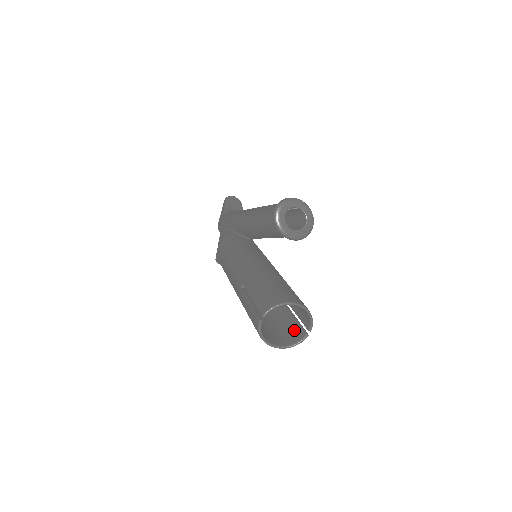
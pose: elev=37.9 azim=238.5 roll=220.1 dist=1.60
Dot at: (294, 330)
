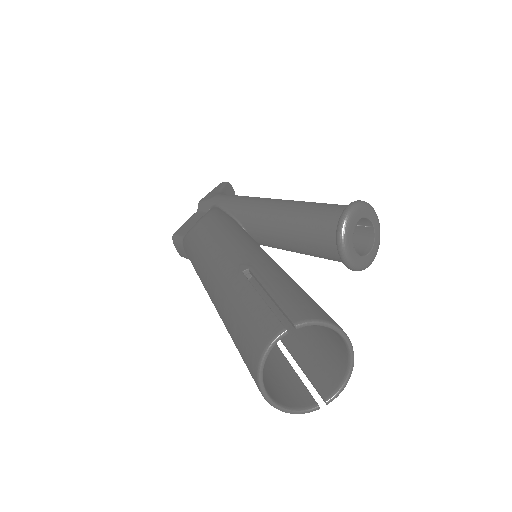
Dot at: (291, 386)
